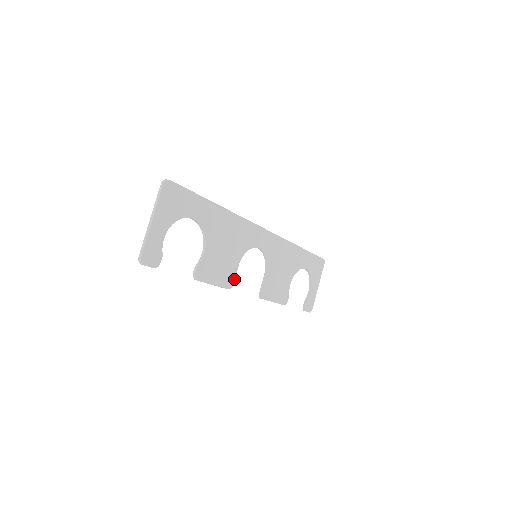
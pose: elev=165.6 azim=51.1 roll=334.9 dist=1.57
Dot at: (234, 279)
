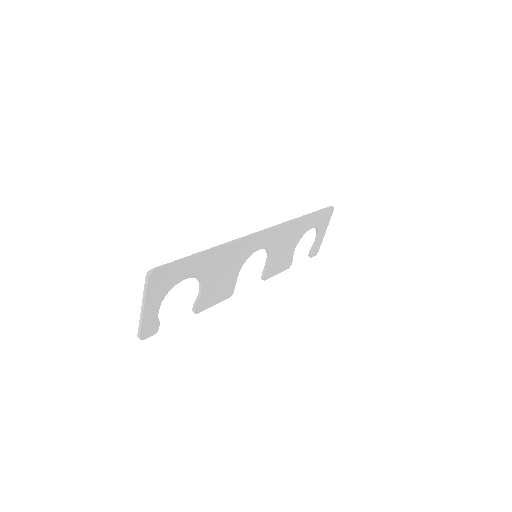
Dot at: (234, 288)
